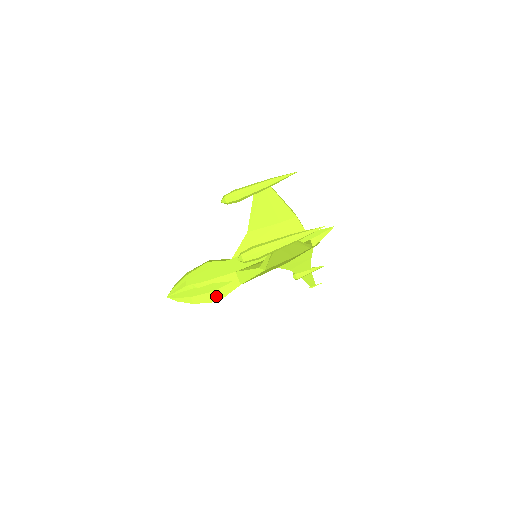
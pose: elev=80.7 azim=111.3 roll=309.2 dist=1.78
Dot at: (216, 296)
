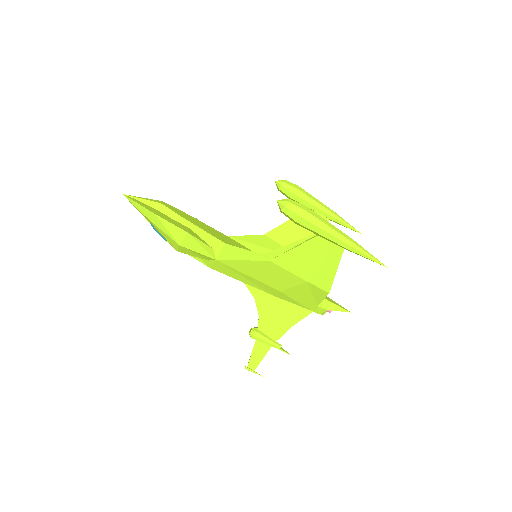
Dot at: (184, 238)
